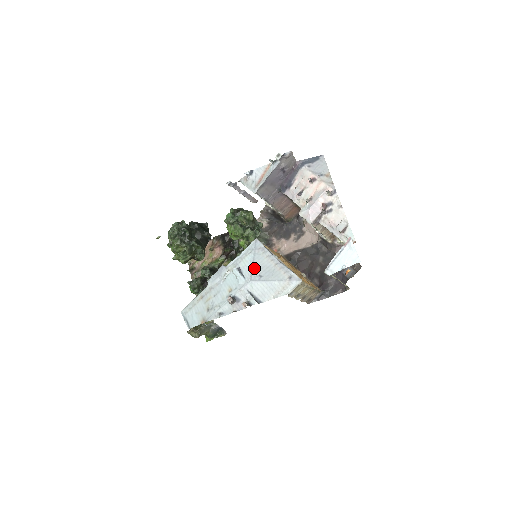
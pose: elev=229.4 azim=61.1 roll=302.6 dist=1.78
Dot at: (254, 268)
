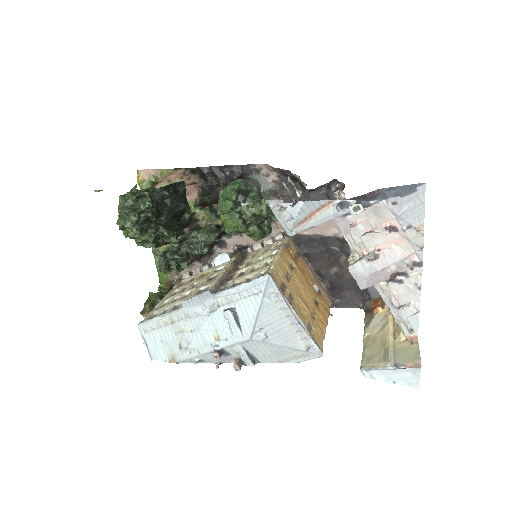
Dot at: (258, 322)
